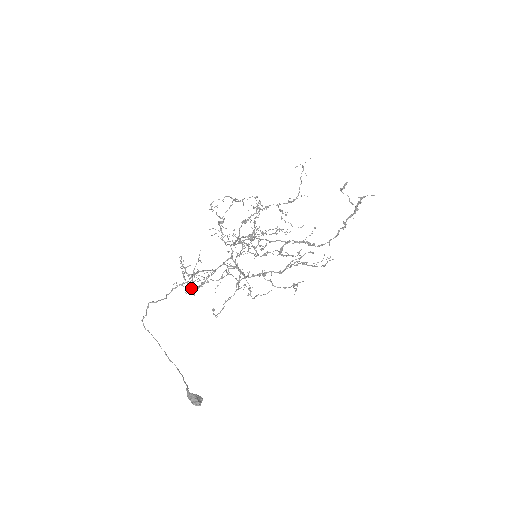
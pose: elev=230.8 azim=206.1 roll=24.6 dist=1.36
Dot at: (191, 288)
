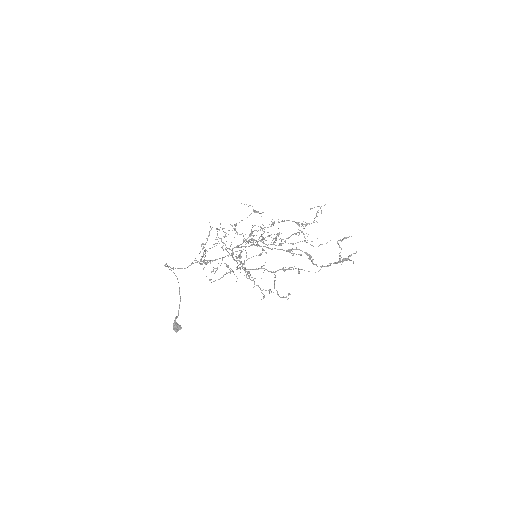
Dot at: (201, 260)
